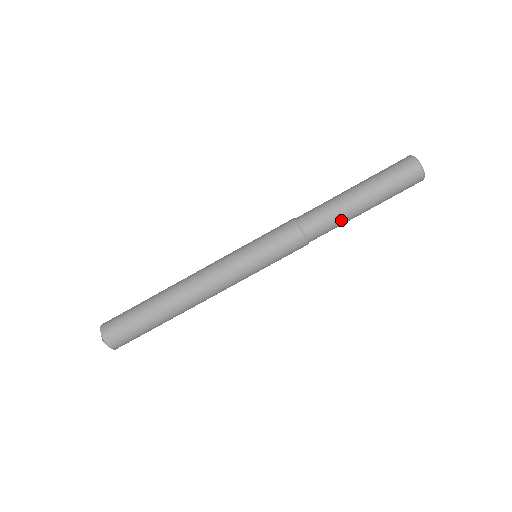
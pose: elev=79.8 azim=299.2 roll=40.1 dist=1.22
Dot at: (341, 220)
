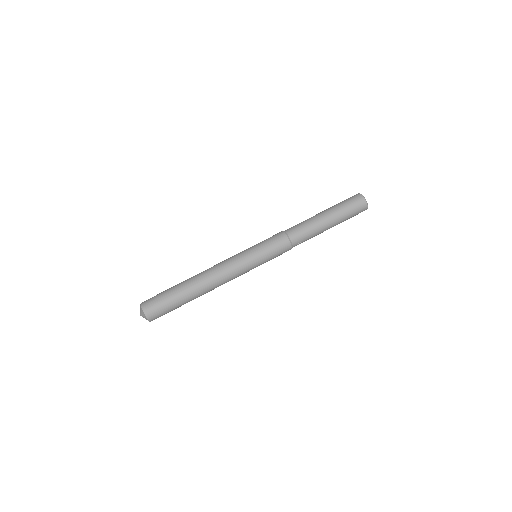
Dot at: (310, 223)
